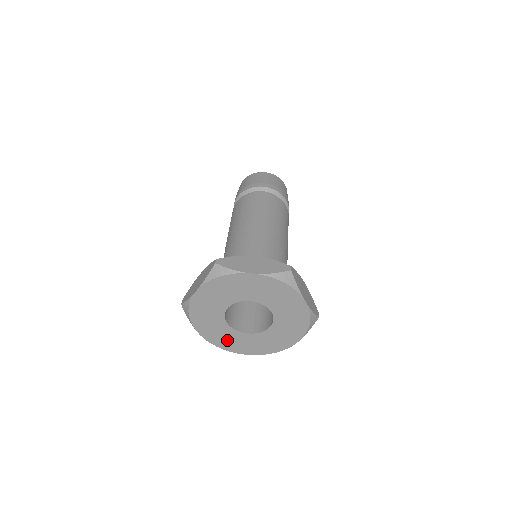
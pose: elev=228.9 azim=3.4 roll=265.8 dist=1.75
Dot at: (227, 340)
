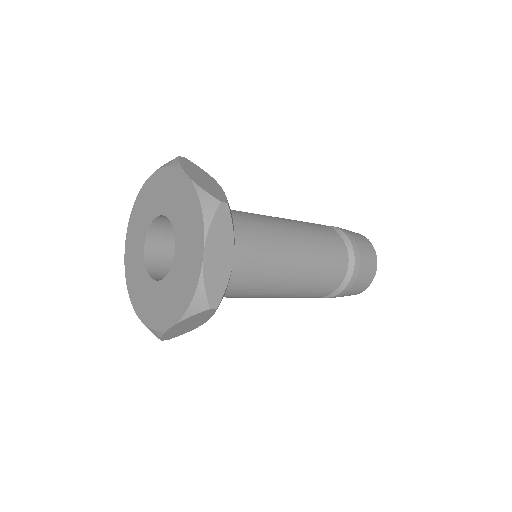
Dot at: (134, 273)
